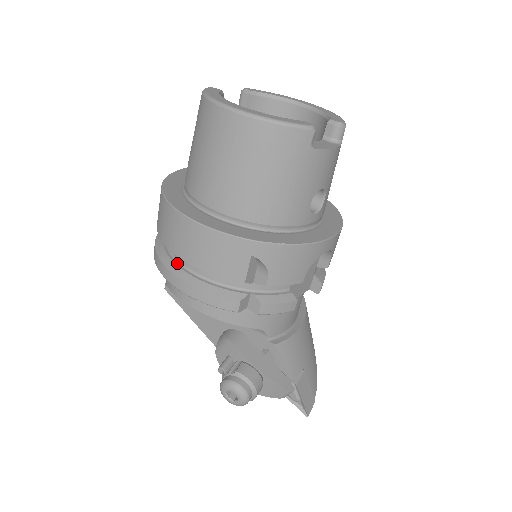
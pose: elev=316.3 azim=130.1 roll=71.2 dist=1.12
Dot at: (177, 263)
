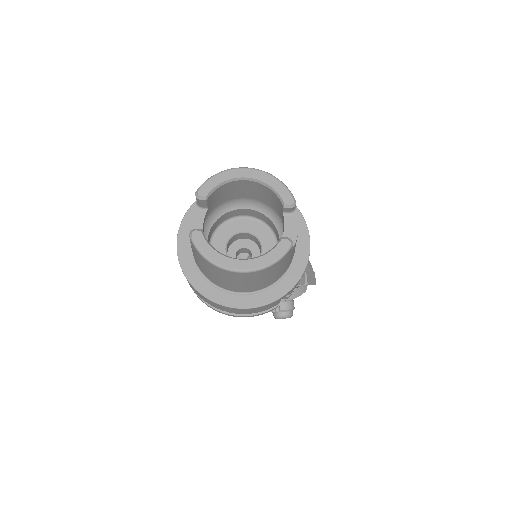
Dot at: occluded
